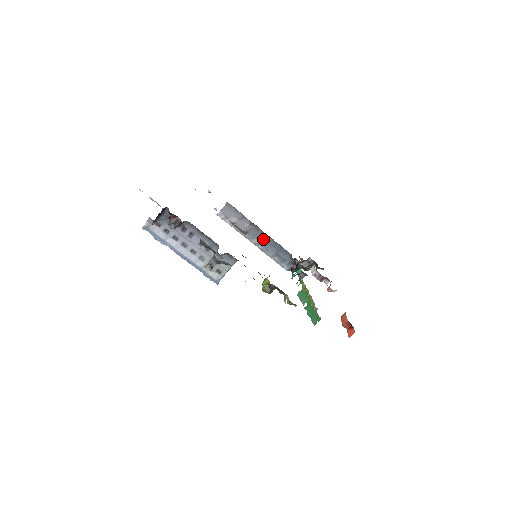
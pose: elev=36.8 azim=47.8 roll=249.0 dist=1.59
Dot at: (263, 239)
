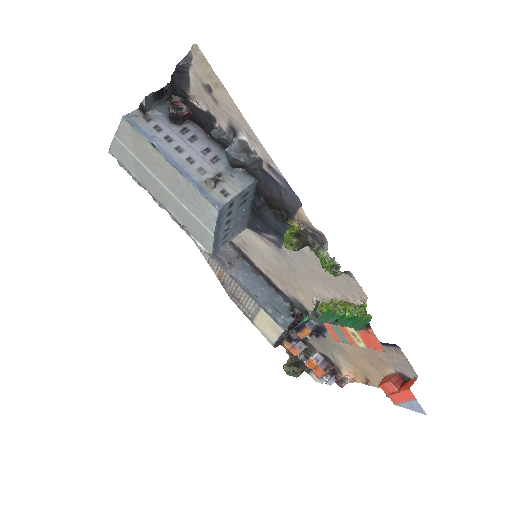
Dot at: (252, 279)
